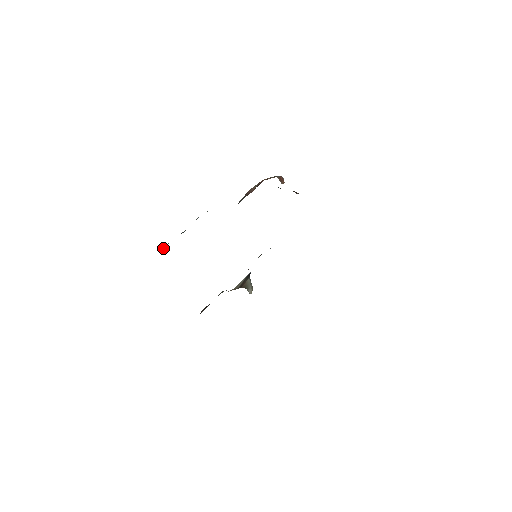
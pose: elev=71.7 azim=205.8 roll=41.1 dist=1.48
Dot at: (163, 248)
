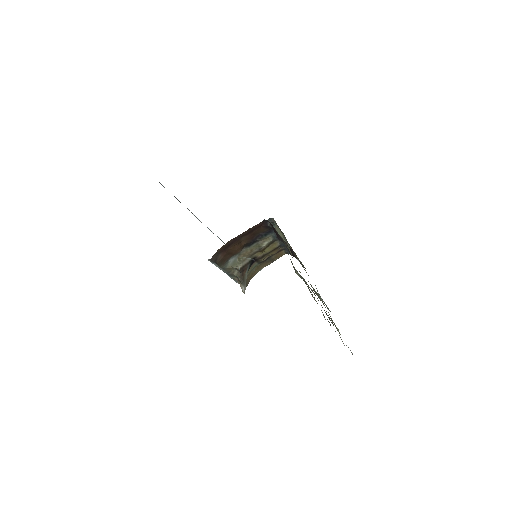
Dot at: occluded
